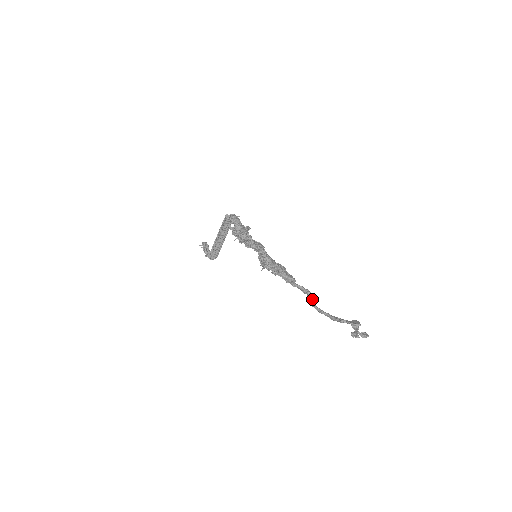
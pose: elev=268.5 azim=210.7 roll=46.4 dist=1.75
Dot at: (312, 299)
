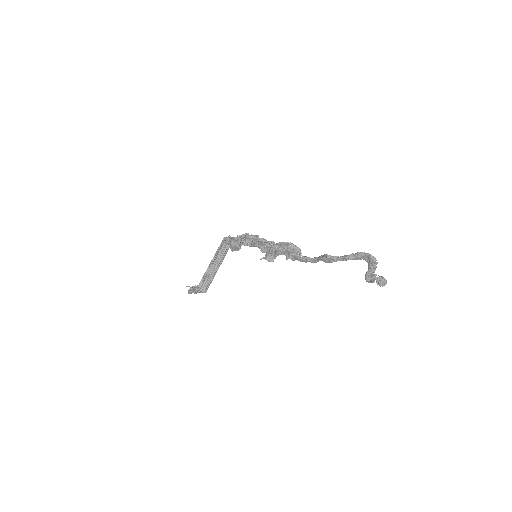
Dot at: (322, 256)
